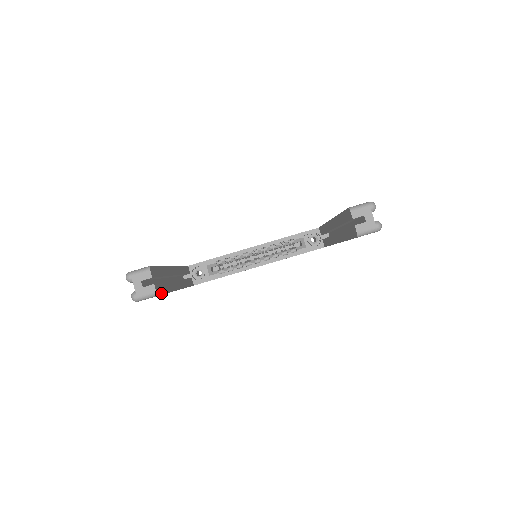
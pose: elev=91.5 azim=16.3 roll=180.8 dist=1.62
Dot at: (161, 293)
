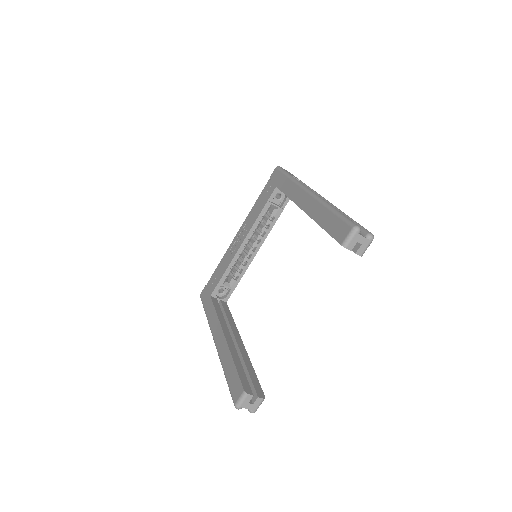
Dot at: (261, 389)
